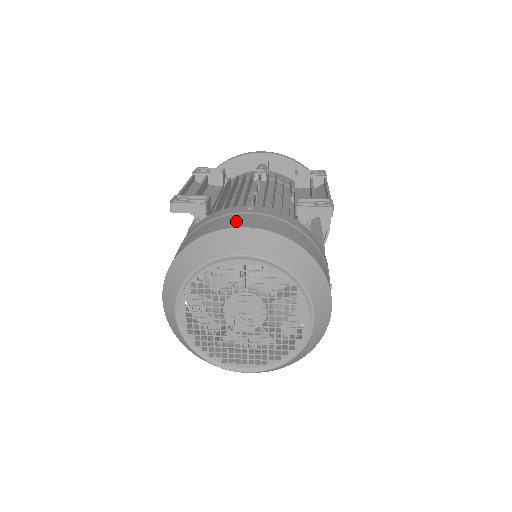
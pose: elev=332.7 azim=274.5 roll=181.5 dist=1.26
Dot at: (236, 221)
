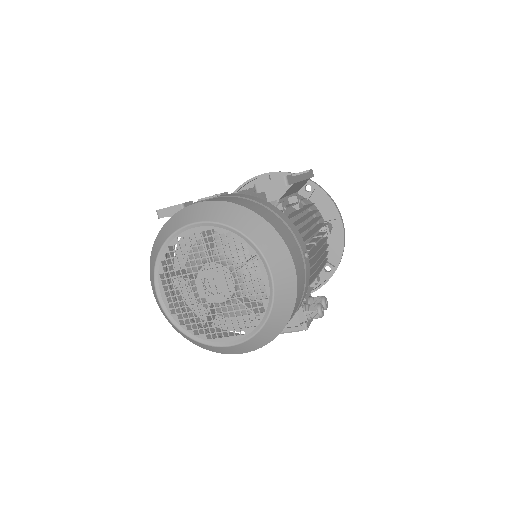
Dot at: occluded
